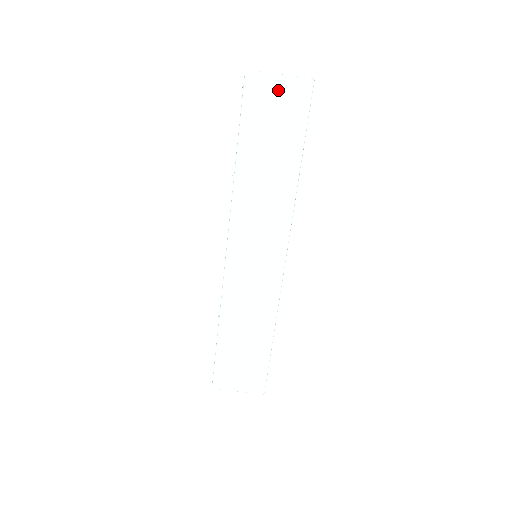
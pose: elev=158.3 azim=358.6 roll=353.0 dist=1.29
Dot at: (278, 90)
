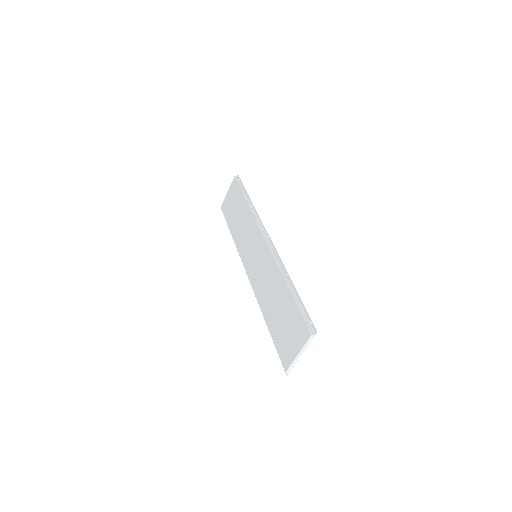
Dot at: (229, 196)
